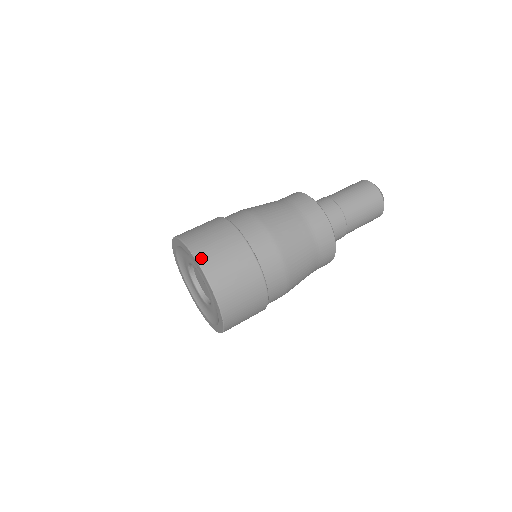
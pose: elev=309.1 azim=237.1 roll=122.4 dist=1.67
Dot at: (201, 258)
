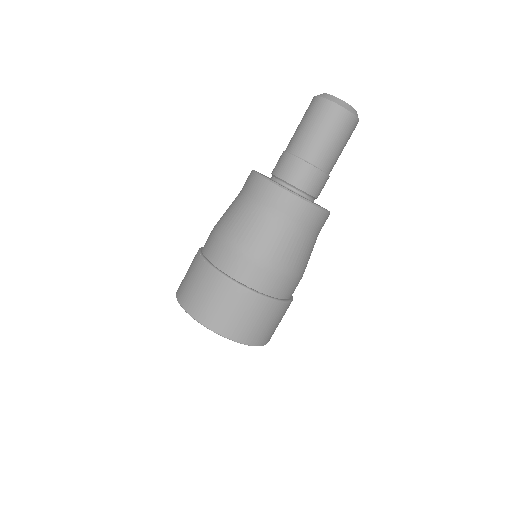
Dot at: (235, 337)
